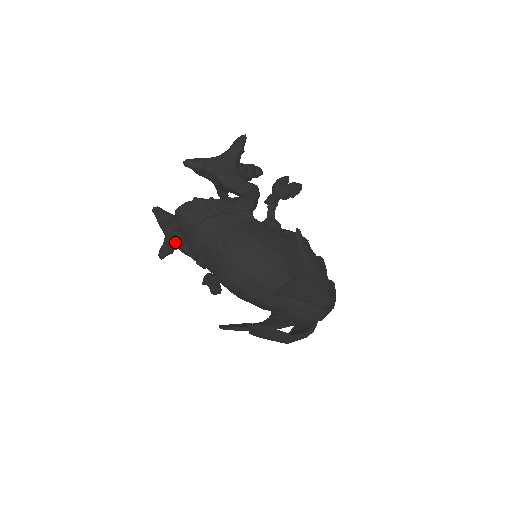
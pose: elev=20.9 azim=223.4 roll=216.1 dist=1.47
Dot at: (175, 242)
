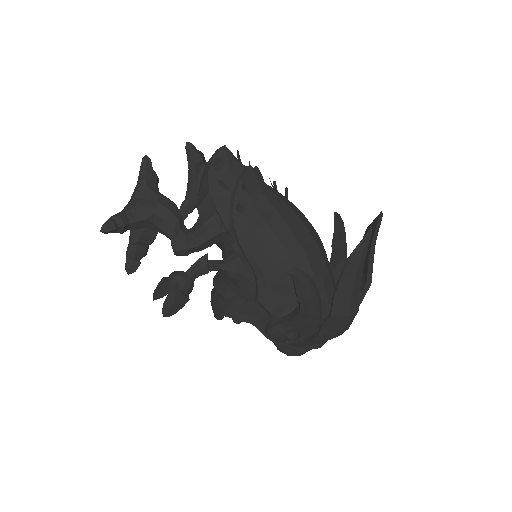
Dot at: (162, 204)
